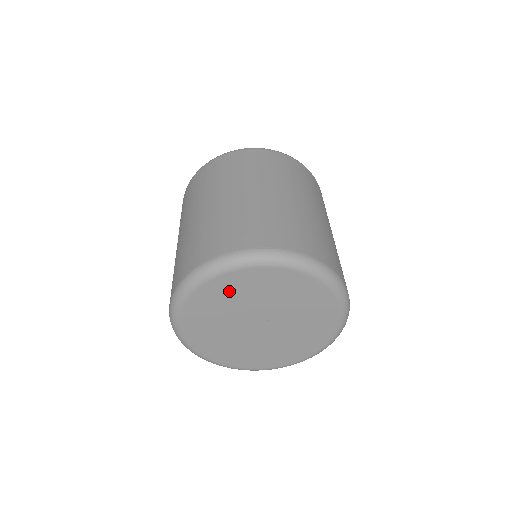
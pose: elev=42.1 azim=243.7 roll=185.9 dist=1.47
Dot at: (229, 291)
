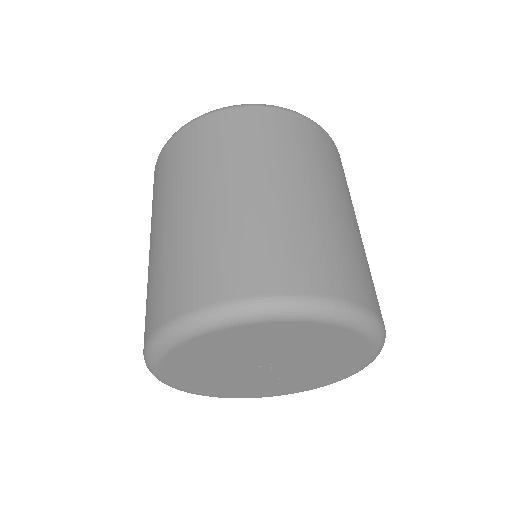
Dot at: (191, 364)
